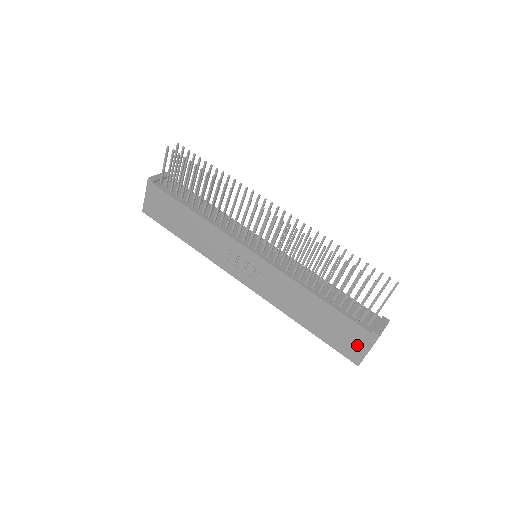
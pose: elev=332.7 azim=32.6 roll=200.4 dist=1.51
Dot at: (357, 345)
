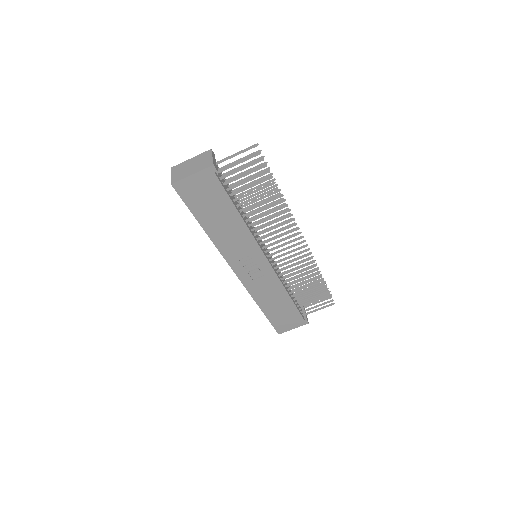
Dot at: (290, 325)
